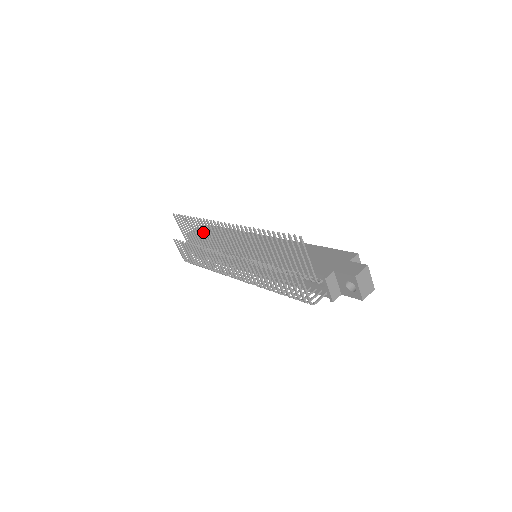
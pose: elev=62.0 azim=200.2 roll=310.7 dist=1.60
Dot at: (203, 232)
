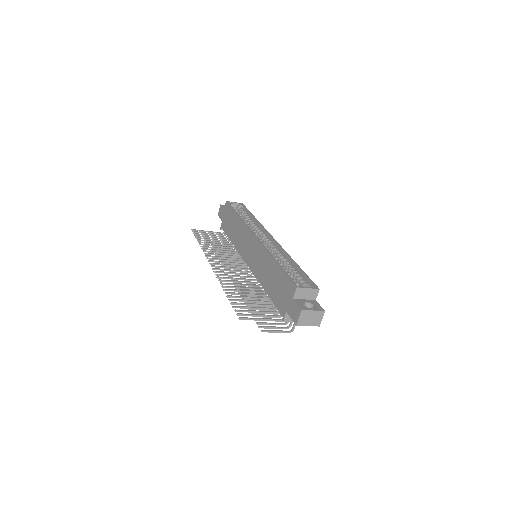
Dot at: occluded
